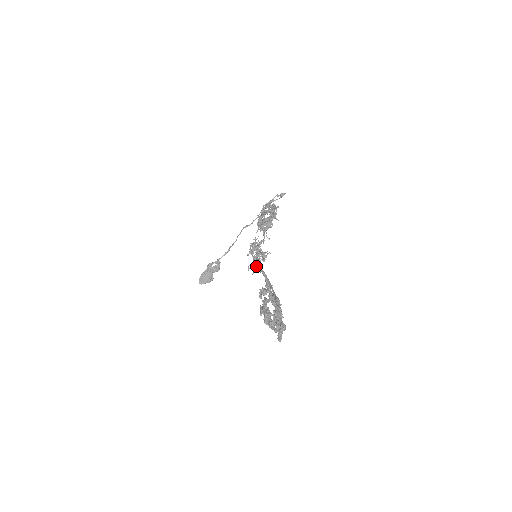
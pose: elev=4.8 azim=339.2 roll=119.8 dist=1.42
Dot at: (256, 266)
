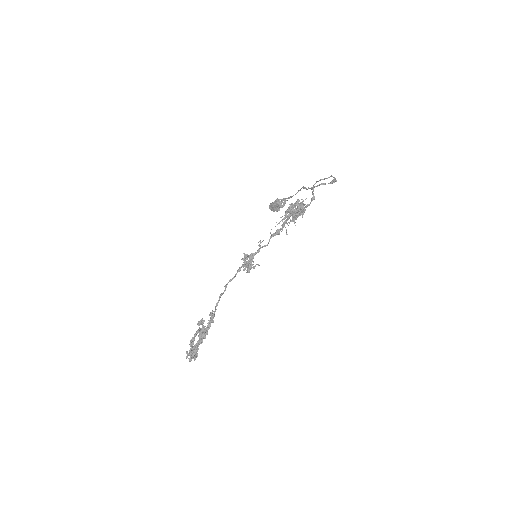
Dot at: (225, 285)
